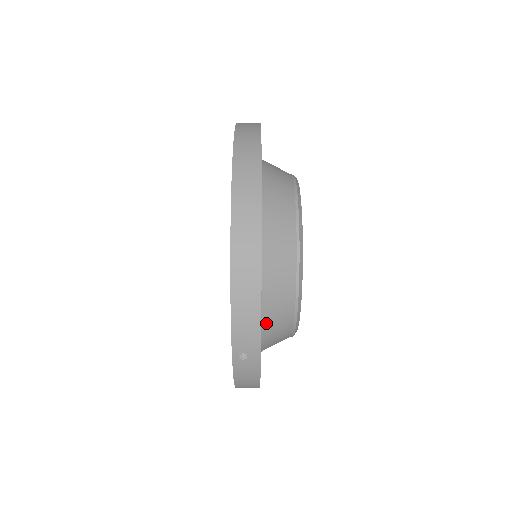
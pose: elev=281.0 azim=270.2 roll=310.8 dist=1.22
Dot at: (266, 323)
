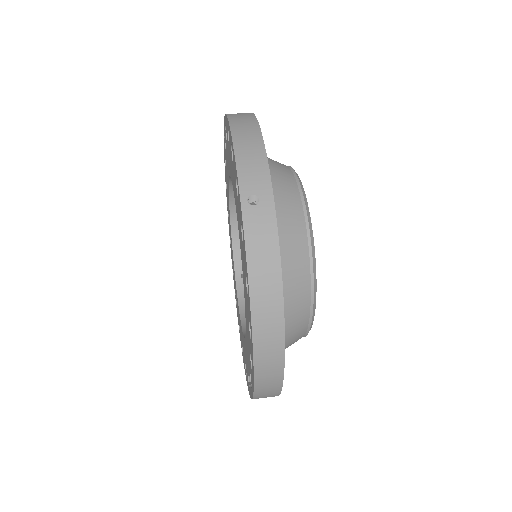
Dot at: occluded
